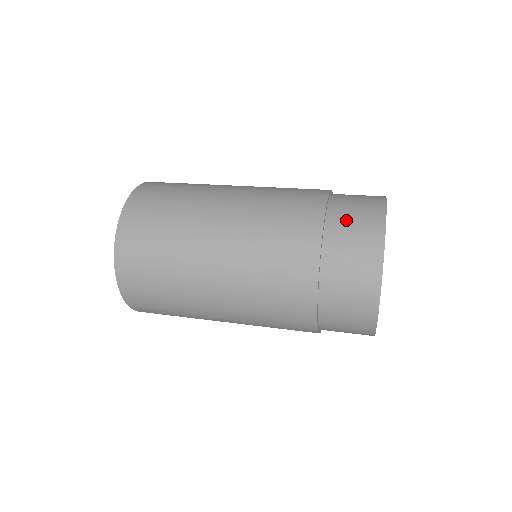
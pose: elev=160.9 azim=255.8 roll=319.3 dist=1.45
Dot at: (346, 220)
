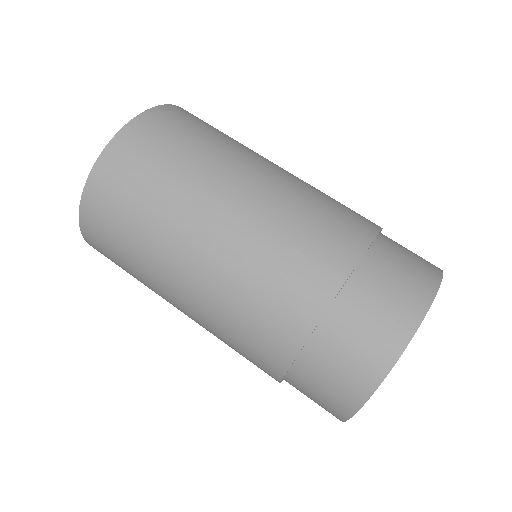
Dot at: (305, 393)
